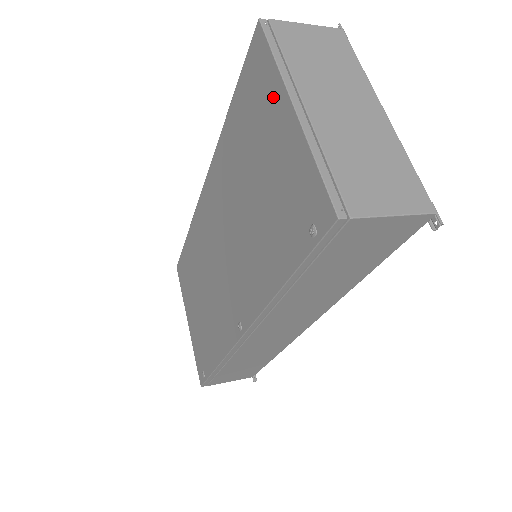
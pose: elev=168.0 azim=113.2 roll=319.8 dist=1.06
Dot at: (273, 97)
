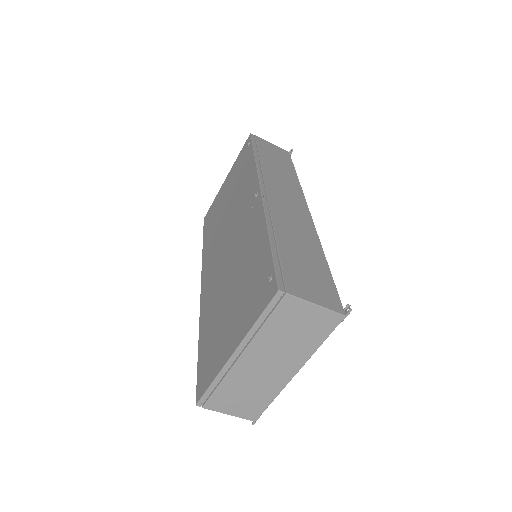
Dot at: (219, 195)
